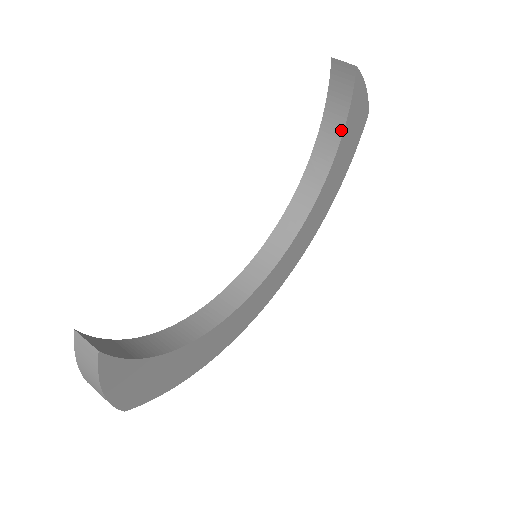
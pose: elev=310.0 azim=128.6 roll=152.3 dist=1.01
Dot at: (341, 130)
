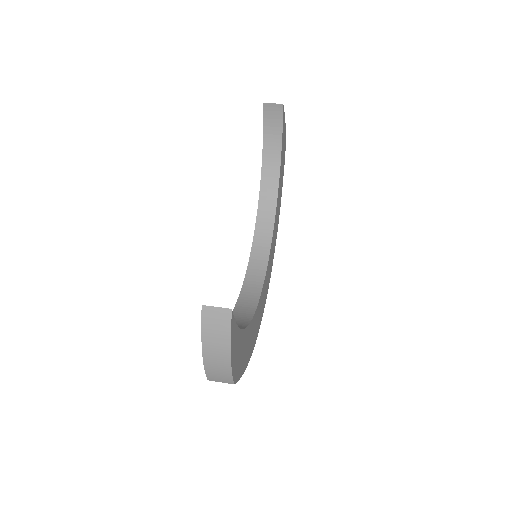
Dot at: (279, 152)
